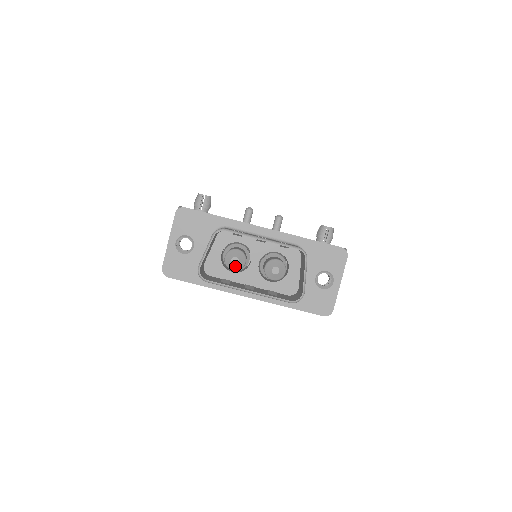
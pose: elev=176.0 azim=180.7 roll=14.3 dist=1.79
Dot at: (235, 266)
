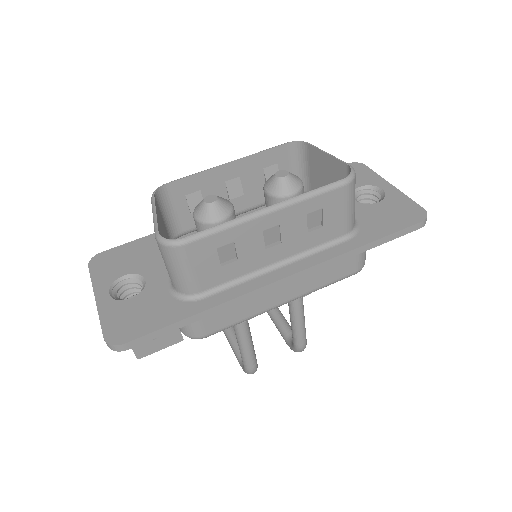
Dot at: (218, 208)
